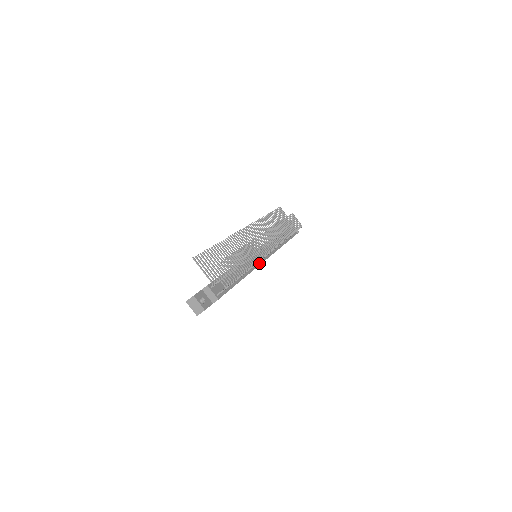
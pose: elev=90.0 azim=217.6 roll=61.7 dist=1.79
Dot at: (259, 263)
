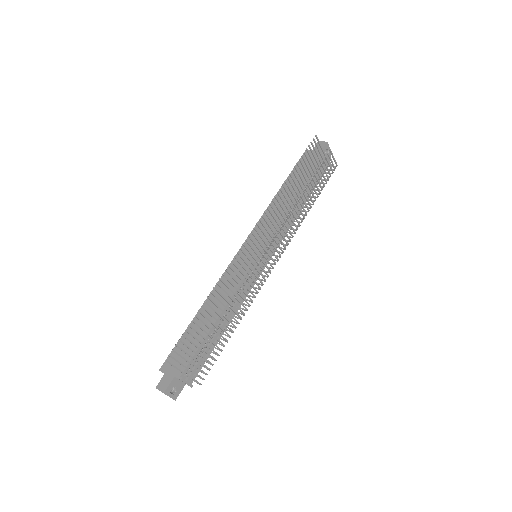
Dot at: (256, 280)
